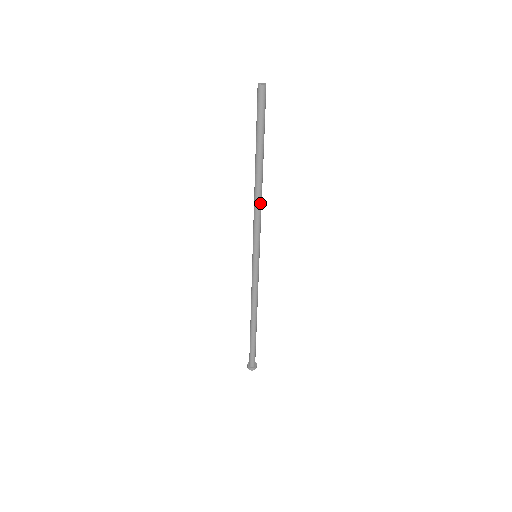
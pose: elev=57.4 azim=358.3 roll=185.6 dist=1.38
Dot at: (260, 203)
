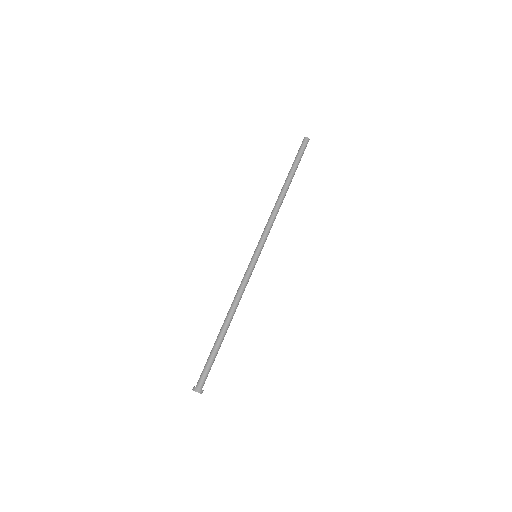
Dot at: (277, 210)
